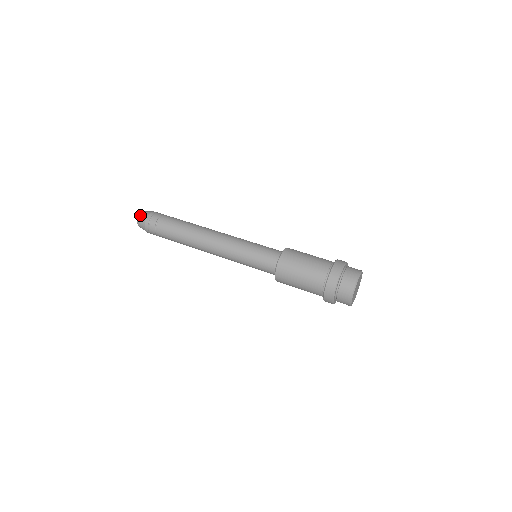
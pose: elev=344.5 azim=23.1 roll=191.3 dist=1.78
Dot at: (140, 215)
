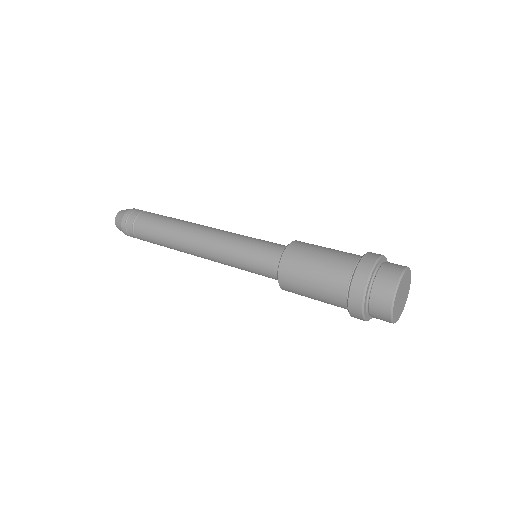
Dot at: occluded
